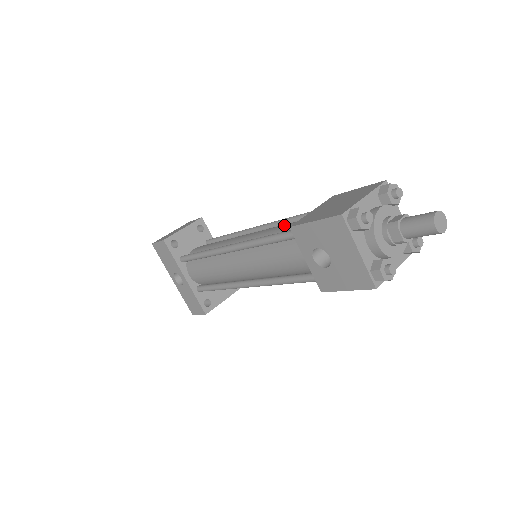
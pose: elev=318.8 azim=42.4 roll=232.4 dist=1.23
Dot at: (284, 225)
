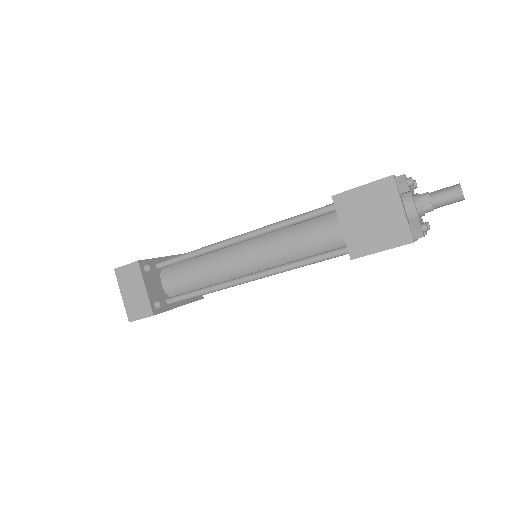
Dot at: (301, 240)
